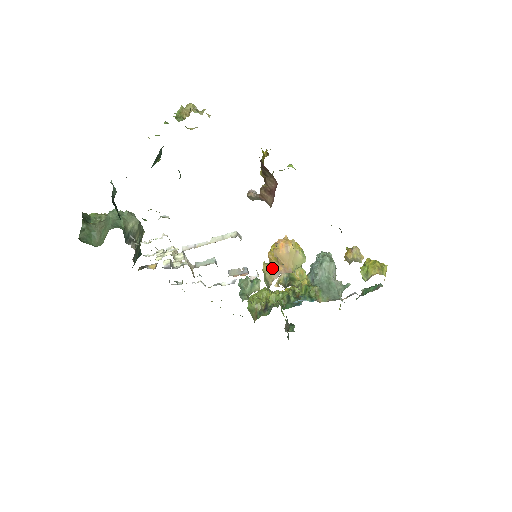
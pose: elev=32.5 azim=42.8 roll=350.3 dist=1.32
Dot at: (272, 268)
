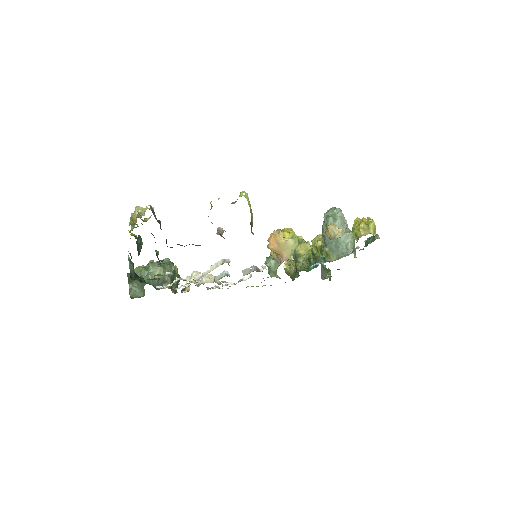
Dot at: (276, 255)
